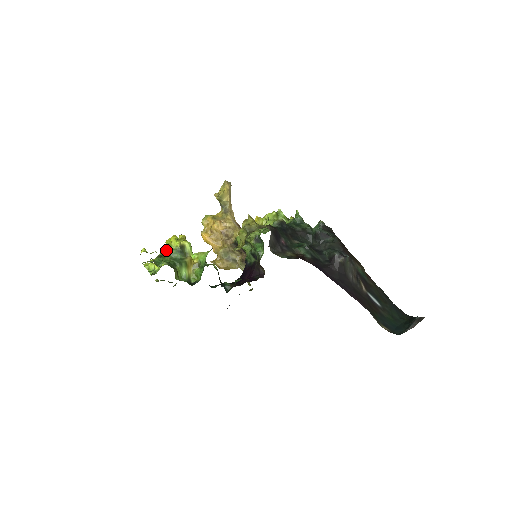
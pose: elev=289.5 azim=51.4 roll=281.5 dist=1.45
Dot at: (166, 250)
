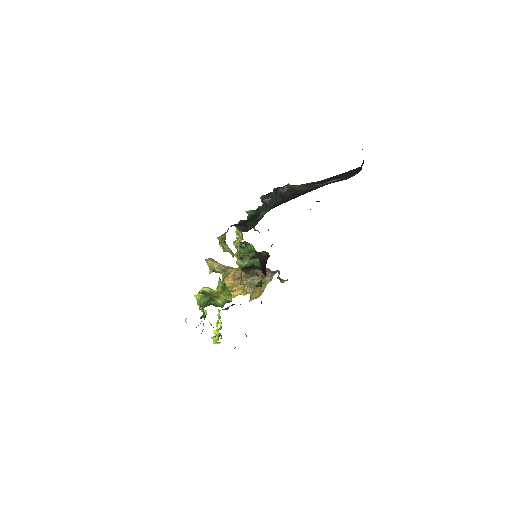
Dot at: (201, 308)
